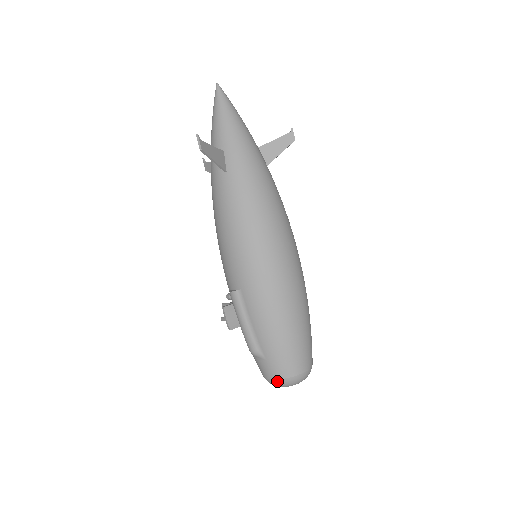
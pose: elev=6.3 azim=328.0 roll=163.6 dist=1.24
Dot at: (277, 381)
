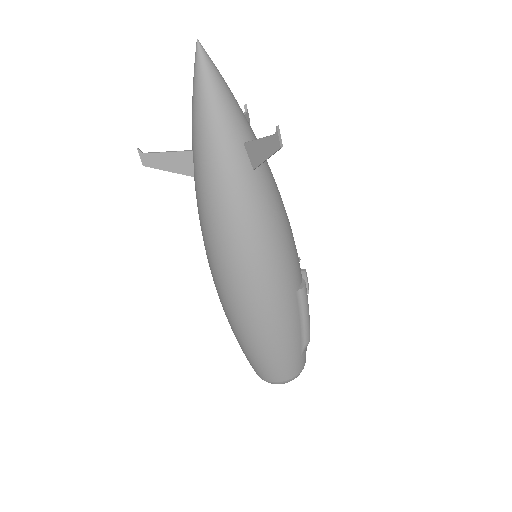
Dot at: occluded
